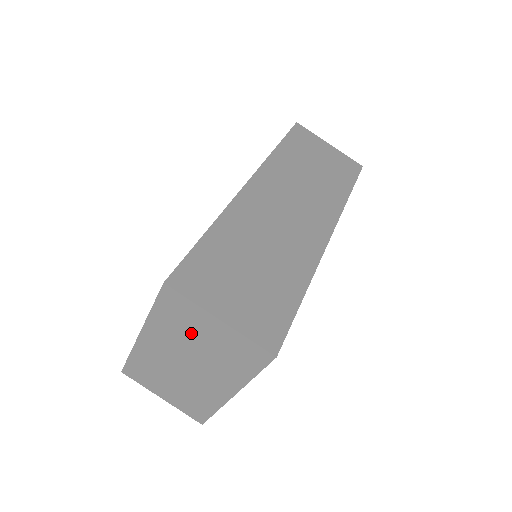
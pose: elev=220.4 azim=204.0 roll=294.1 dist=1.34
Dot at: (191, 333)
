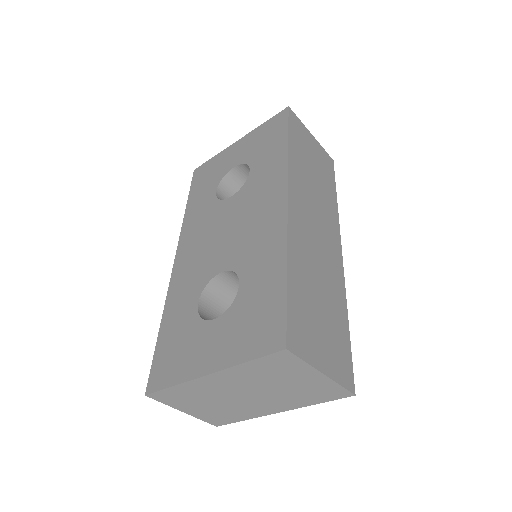
Dot at: (278, 379)
